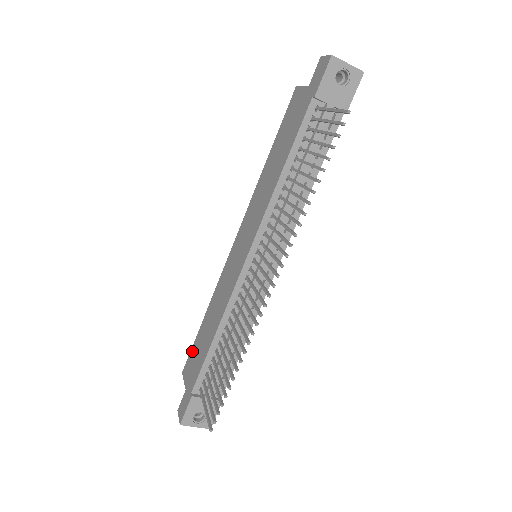
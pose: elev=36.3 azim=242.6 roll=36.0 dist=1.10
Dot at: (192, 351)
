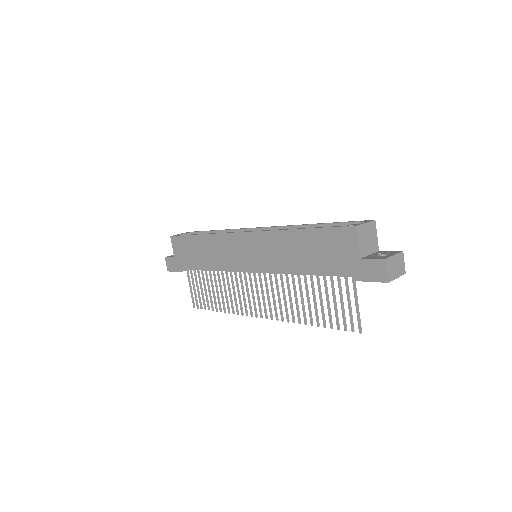
Dot at: (183, 240)
